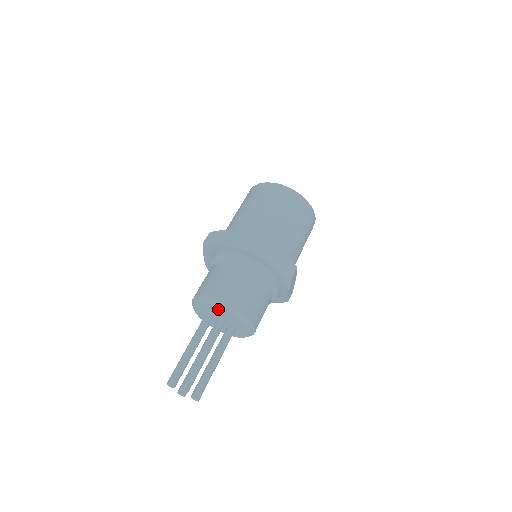
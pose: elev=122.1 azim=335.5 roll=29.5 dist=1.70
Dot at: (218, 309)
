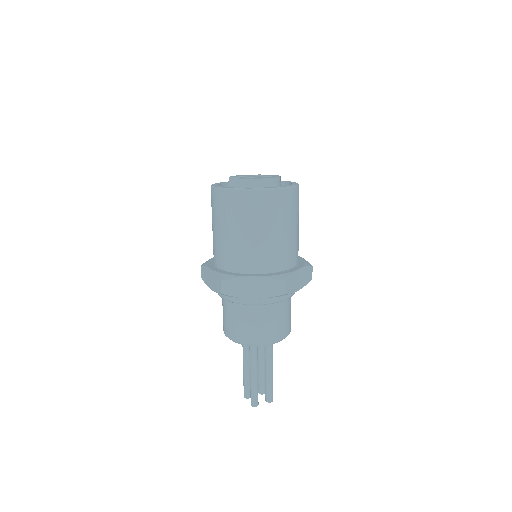
Dot at: occluded
